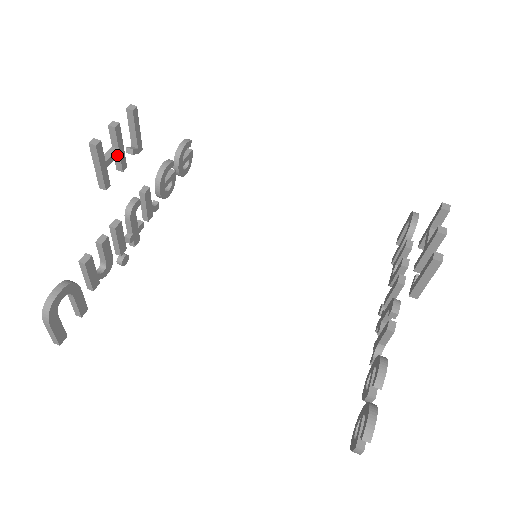
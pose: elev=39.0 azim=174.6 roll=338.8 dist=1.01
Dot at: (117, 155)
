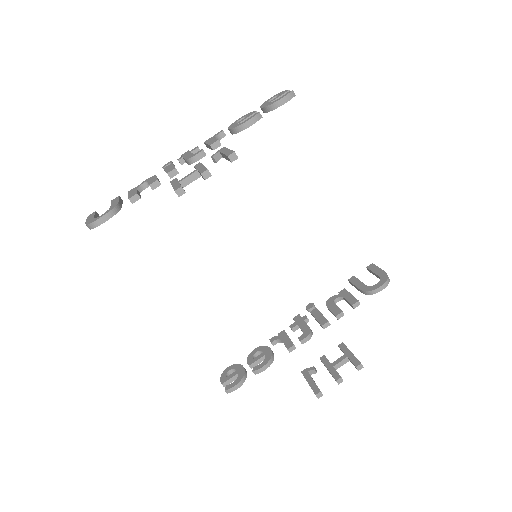
Dot at: (198, 177)
